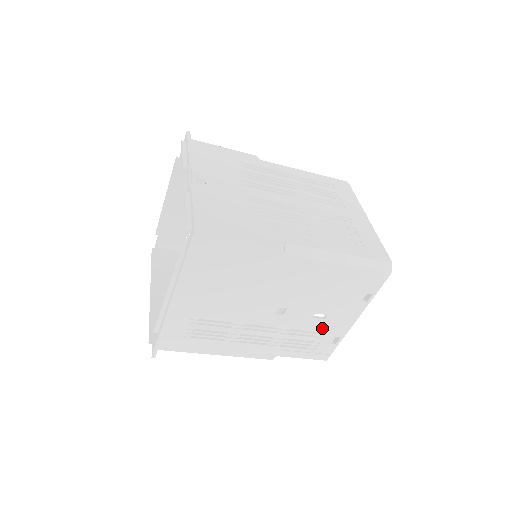
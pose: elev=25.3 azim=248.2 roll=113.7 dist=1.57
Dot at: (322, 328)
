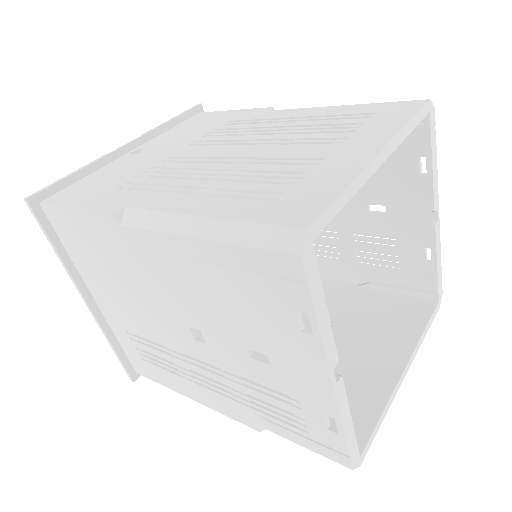
Dot at: (283, 385)
